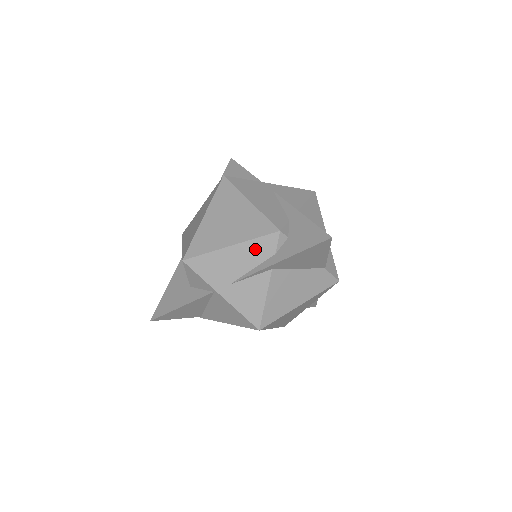
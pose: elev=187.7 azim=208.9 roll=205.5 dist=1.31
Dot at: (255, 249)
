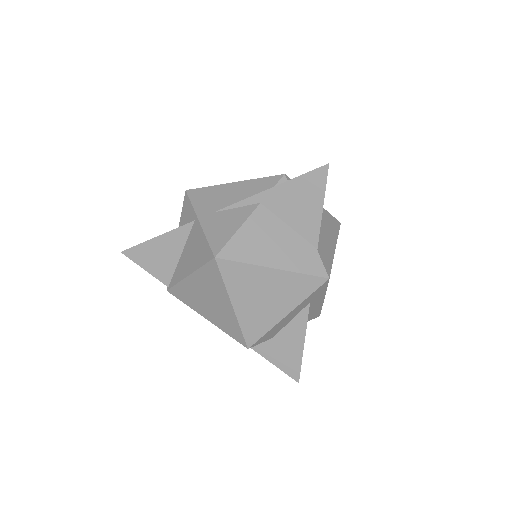
Dot at: (254, 186)
